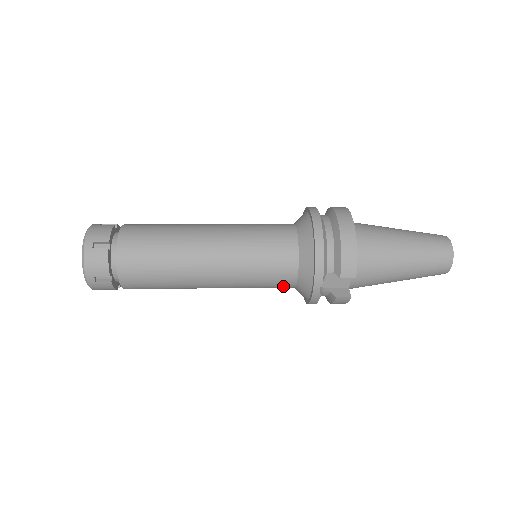
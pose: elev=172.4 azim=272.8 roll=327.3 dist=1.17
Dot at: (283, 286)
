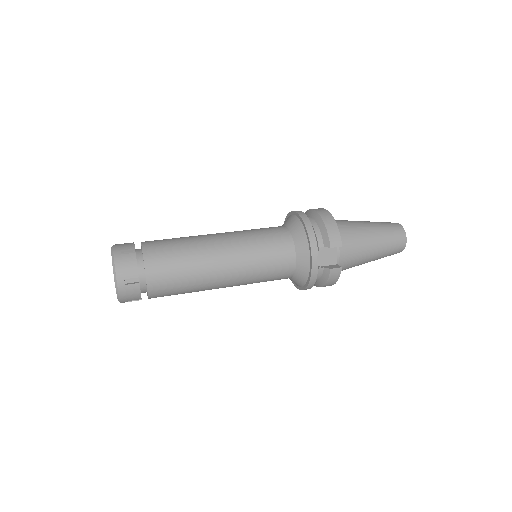
Dot at: (285, 272)
